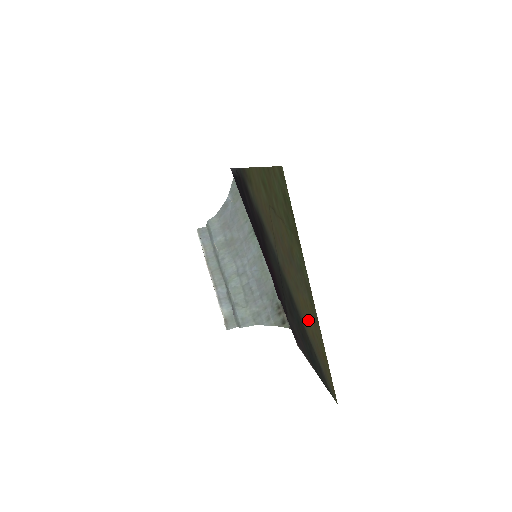
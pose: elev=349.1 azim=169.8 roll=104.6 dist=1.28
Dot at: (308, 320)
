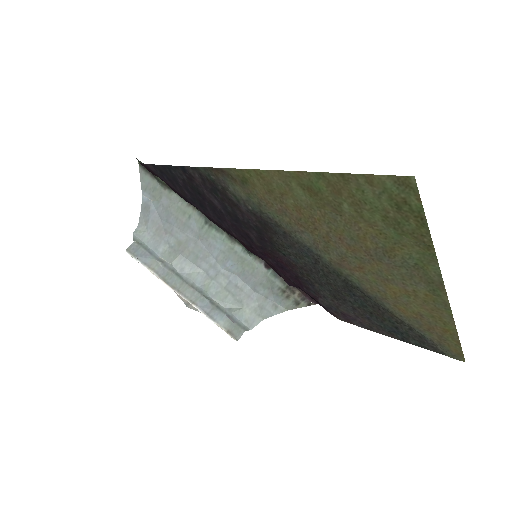
Dot at: (409, 305)
